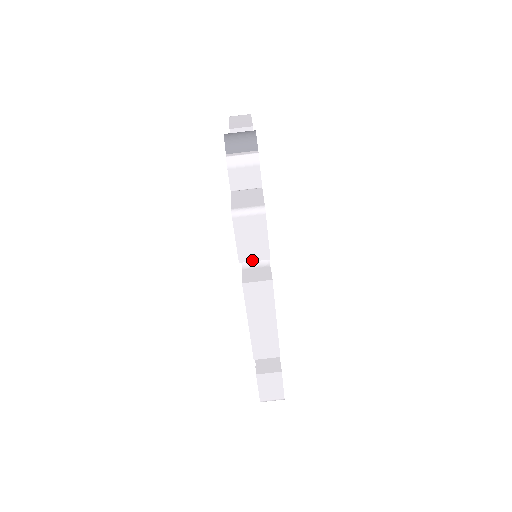
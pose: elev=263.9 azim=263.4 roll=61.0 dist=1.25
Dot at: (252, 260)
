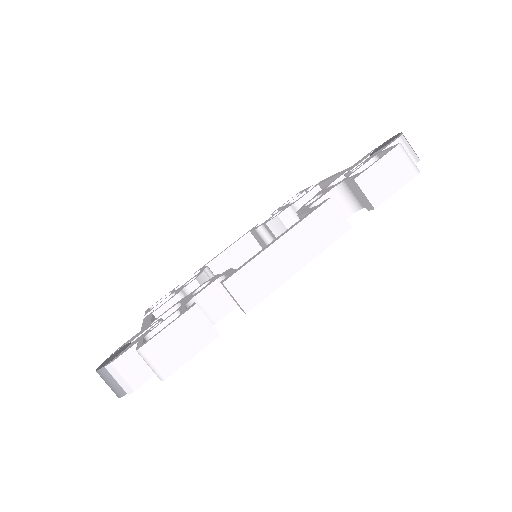
Dot at: (364, 191)
